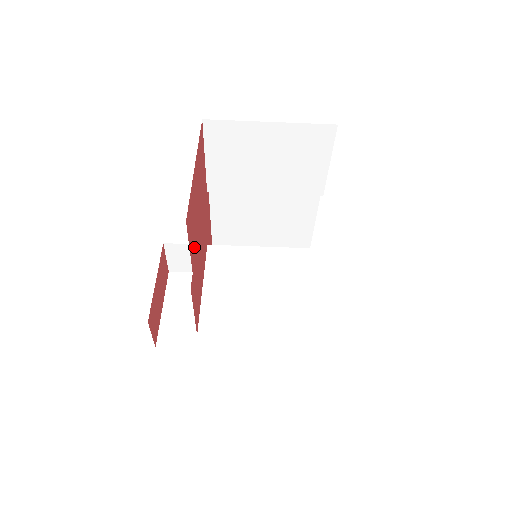
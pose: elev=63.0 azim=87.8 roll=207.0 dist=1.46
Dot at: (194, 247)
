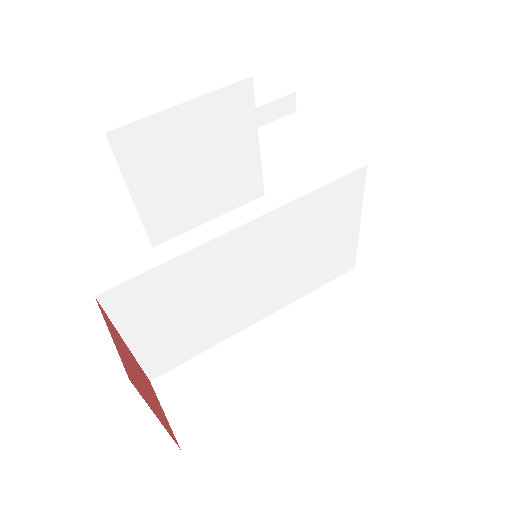
Dot at: occluded
